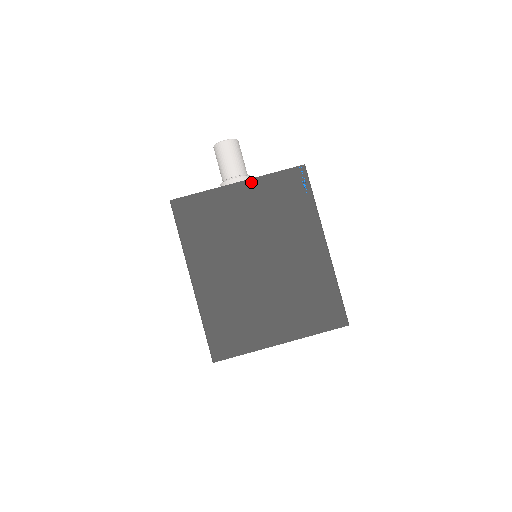
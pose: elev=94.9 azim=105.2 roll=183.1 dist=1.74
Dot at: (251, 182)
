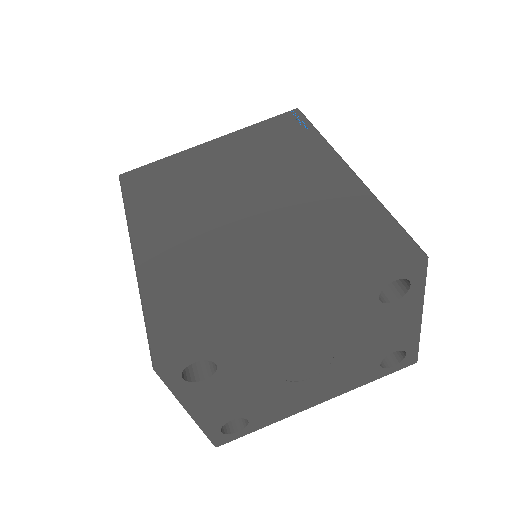
Dot at: (228, 137)
